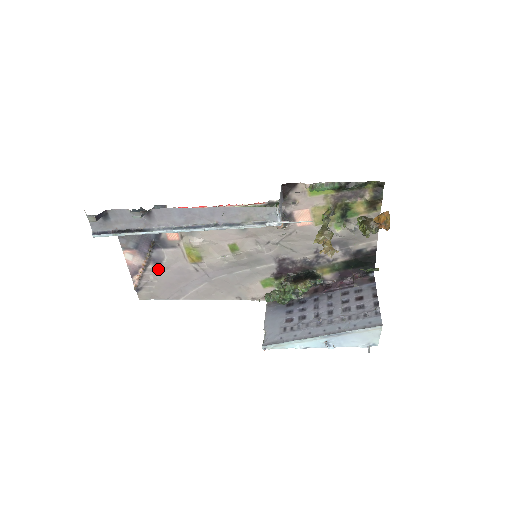
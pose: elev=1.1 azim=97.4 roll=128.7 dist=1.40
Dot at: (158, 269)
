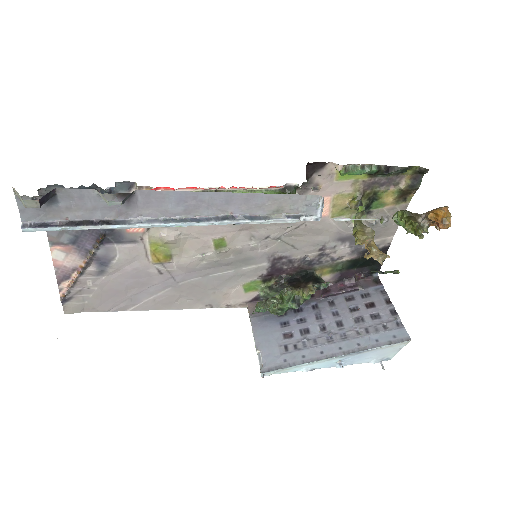
Dot at: (102, 272)
